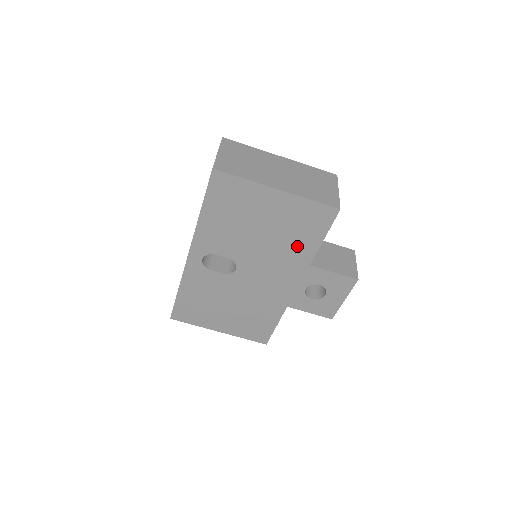
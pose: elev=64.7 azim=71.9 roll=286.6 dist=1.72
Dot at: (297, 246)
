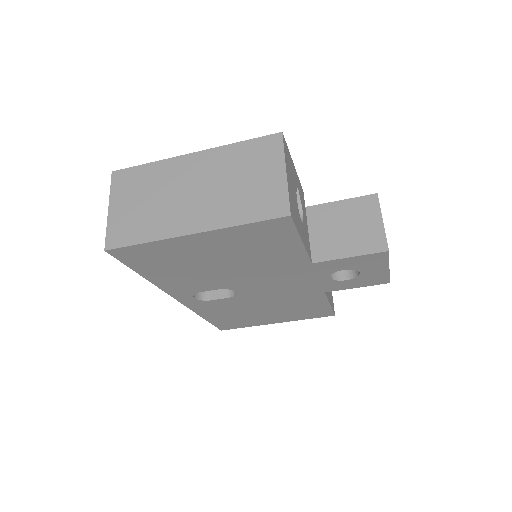
Dot at: (277, 258)
